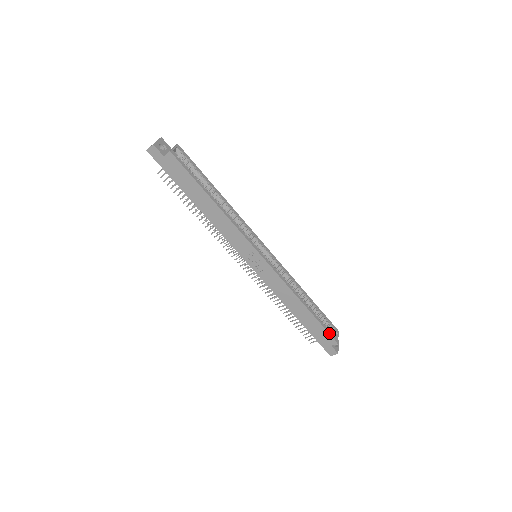
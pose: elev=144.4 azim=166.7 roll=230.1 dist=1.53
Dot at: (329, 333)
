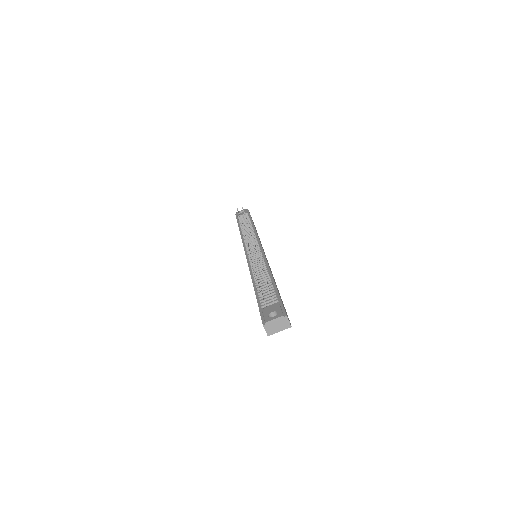
Dot at: occluded
